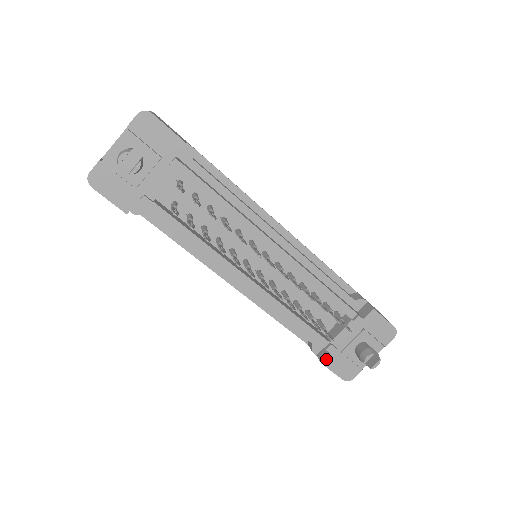
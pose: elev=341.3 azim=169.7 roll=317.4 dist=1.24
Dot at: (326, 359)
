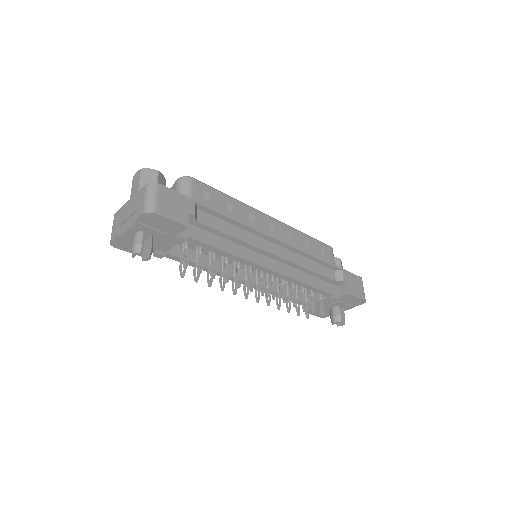
Dot at: occluded
